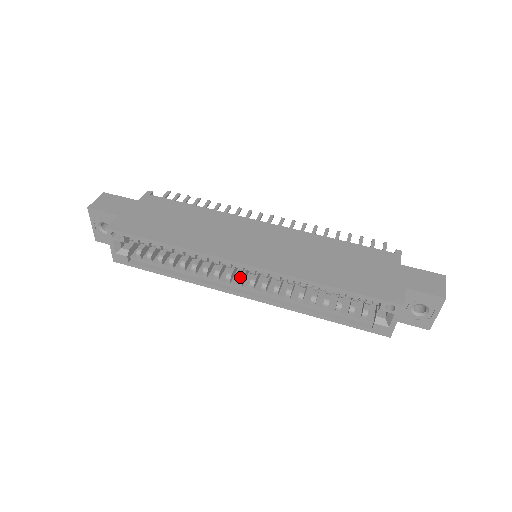
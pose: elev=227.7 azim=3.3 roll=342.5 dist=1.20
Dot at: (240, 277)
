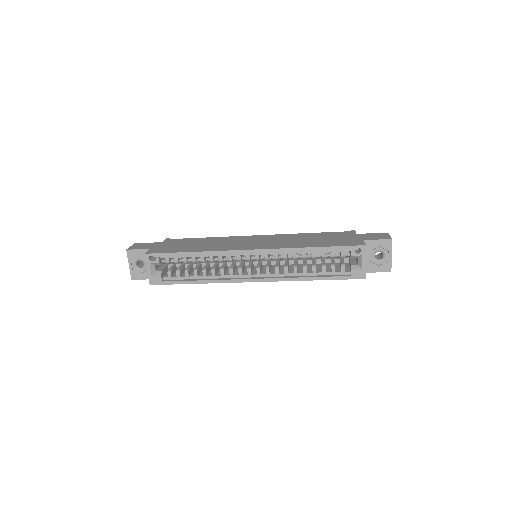
Dot at: (248, 267)
